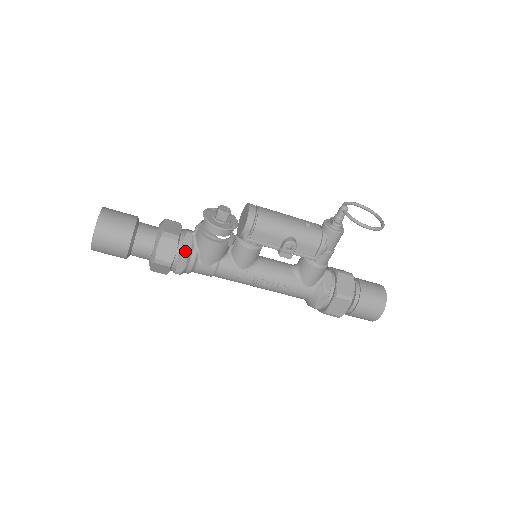
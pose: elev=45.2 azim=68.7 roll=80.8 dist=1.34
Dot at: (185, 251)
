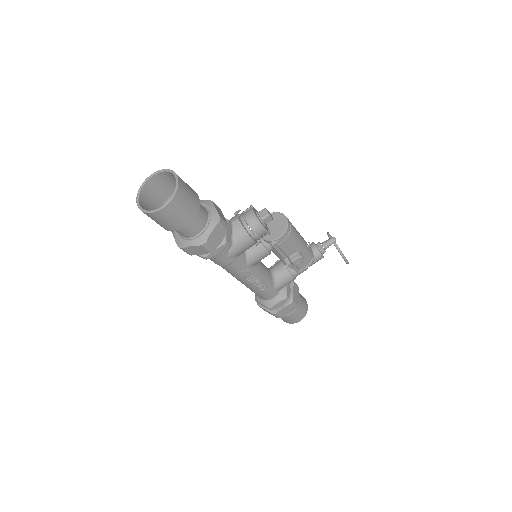
Dot at: (227, 241)
